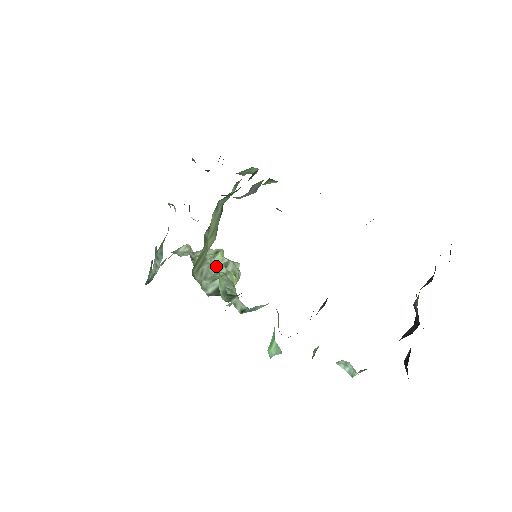
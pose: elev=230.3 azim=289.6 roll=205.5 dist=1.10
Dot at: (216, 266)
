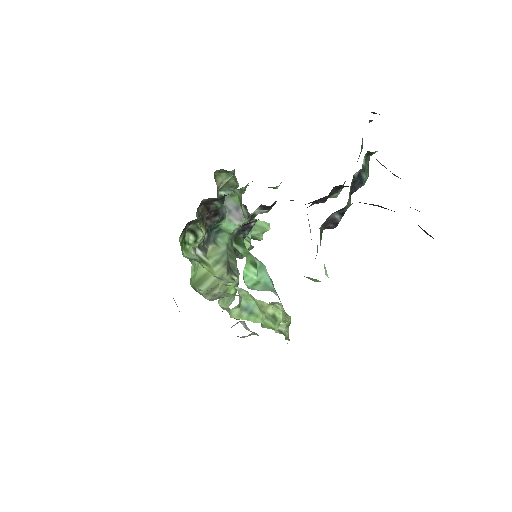
Dot at: occluded
